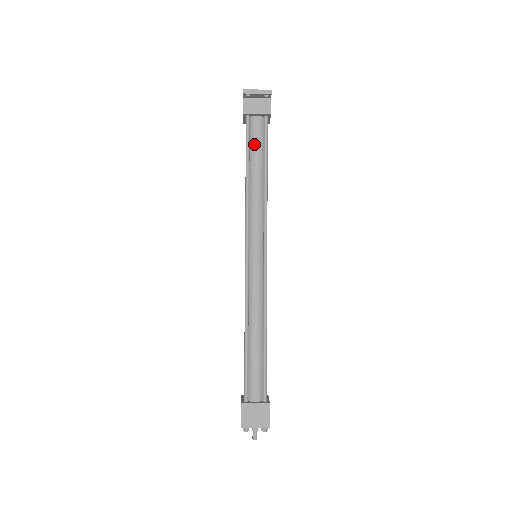
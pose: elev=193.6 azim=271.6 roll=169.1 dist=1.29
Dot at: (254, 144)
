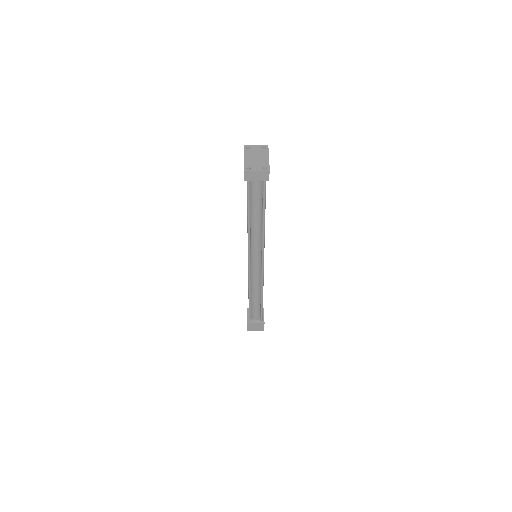
Dot at: (254, 198)
